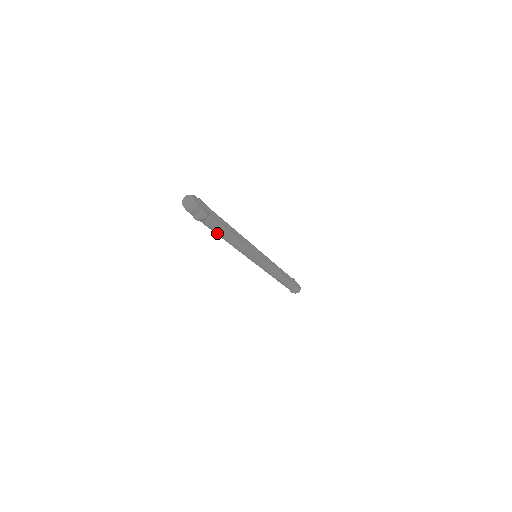
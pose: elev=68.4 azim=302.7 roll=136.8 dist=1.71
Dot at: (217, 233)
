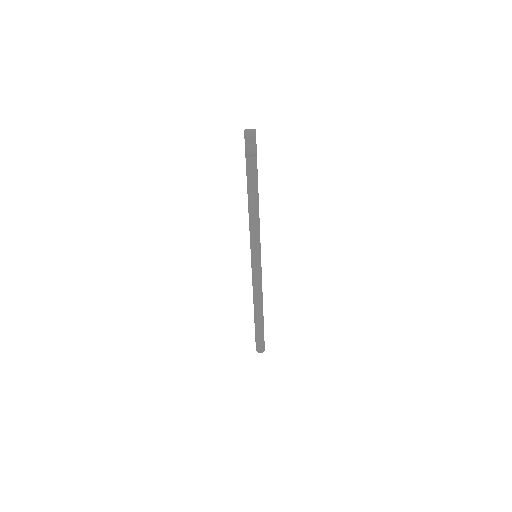
Dot at: (248, 185)
